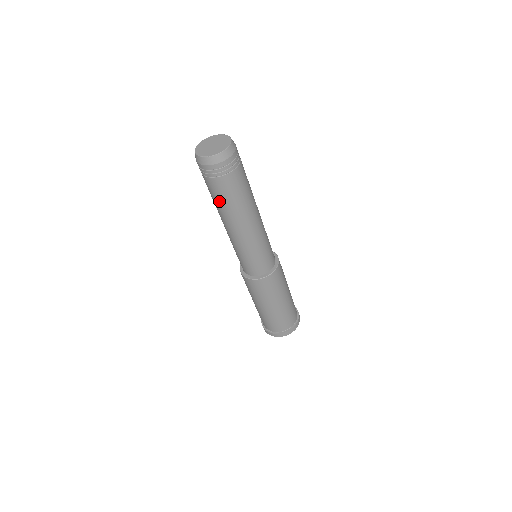
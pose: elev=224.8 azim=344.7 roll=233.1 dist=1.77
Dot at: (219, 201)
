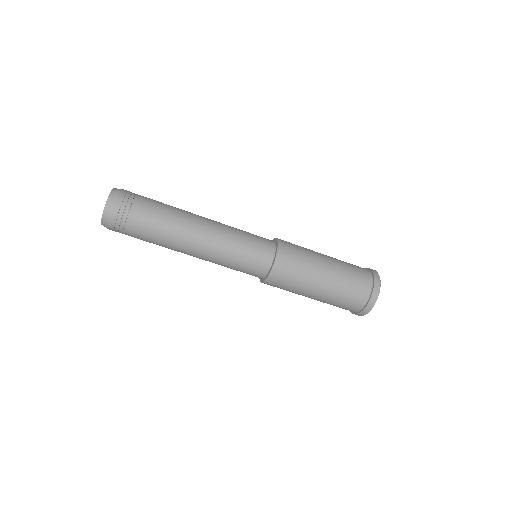
Dot at: occluded
